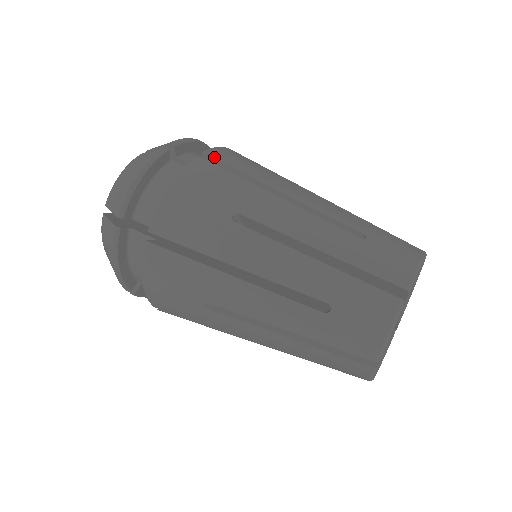
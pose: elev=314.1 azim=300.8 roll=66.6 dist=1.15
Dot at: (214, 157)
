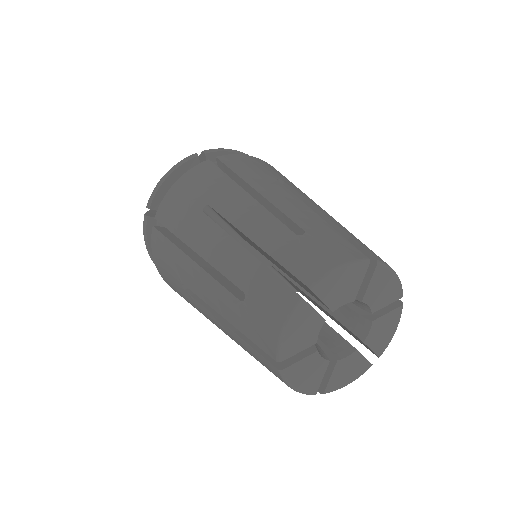
Dot at: (222, 161)
